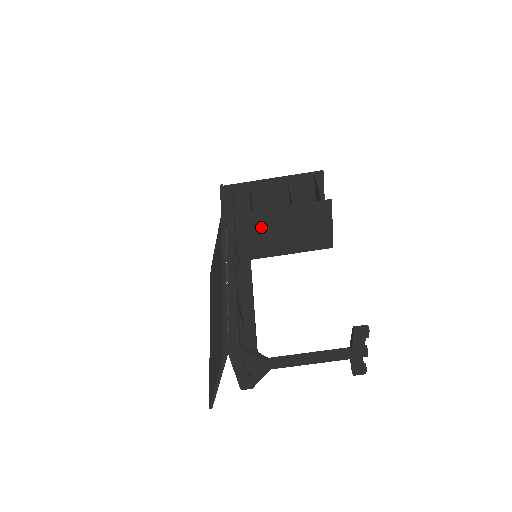
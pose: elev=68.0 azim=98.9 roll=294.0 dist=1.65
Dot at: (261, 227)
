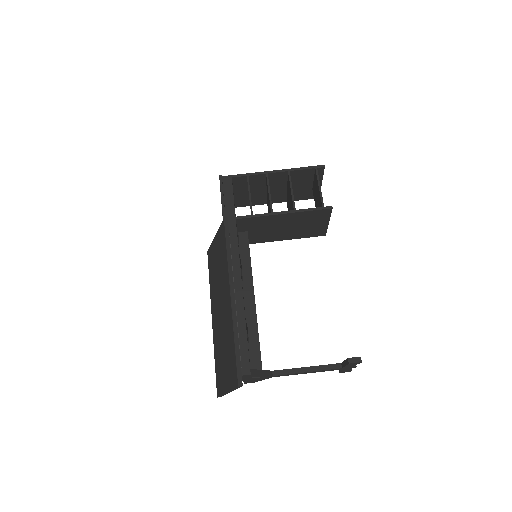
Dot at: (261, 225)
